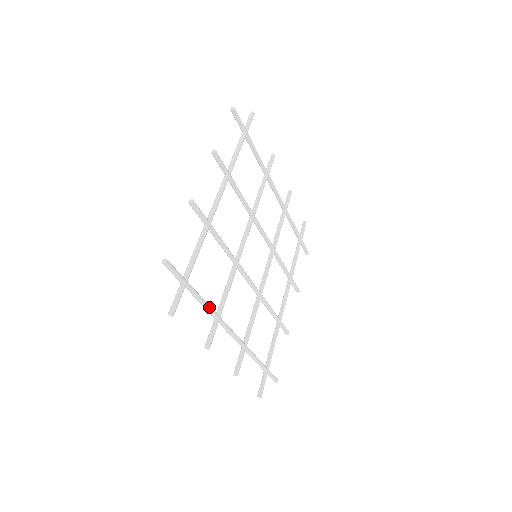
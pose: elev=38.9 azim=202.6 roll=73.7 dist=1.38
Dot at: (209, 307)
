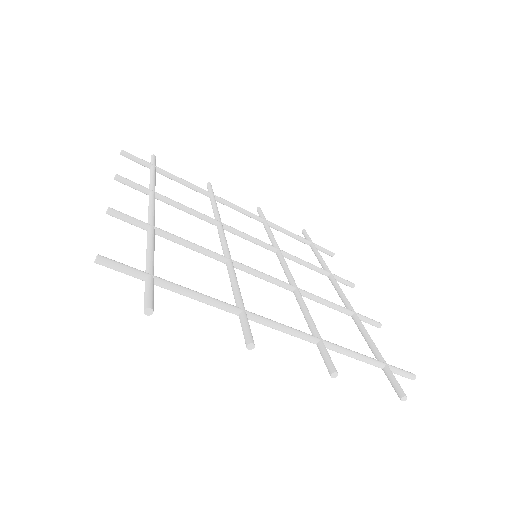
Dot at: (215, 300)
